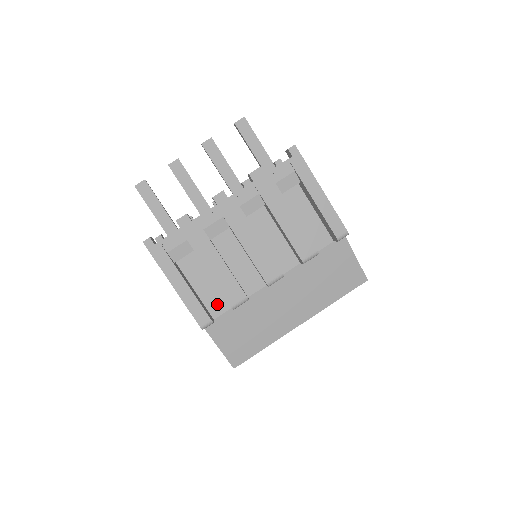
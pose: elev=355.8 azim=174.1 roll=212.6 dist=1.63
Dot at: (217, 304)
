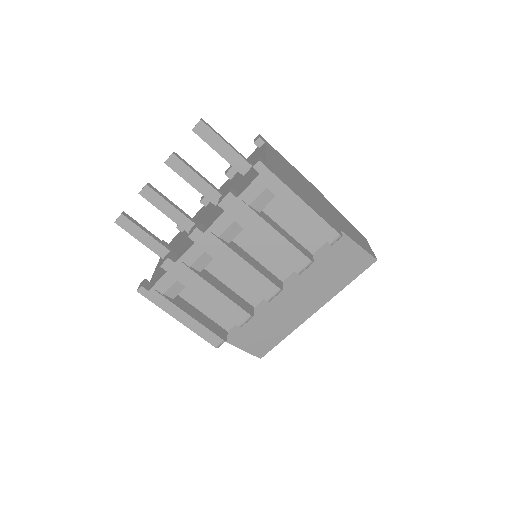
Dot at: (227, 319)
